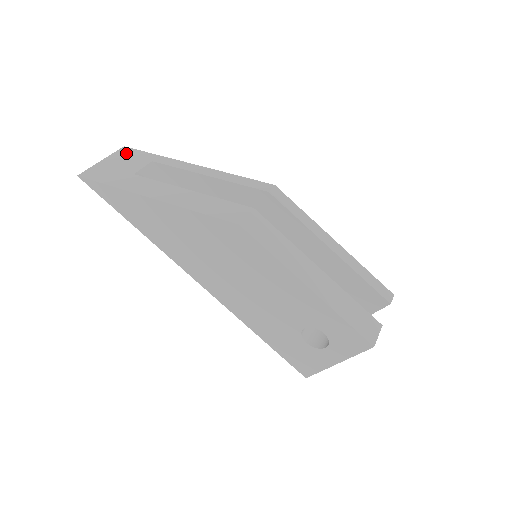
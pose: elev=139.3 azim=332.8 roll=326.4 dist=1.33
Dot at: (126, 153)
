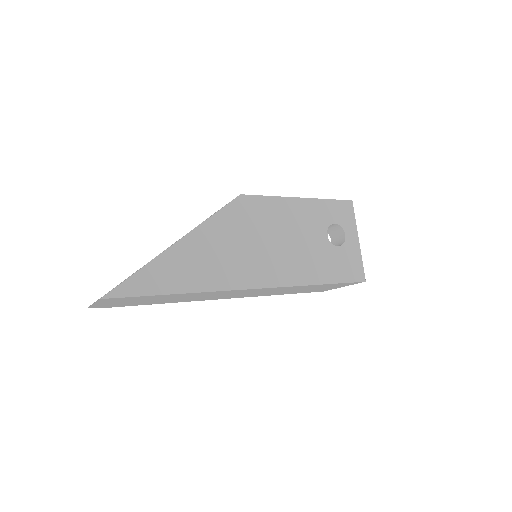
Dot at: occluded
